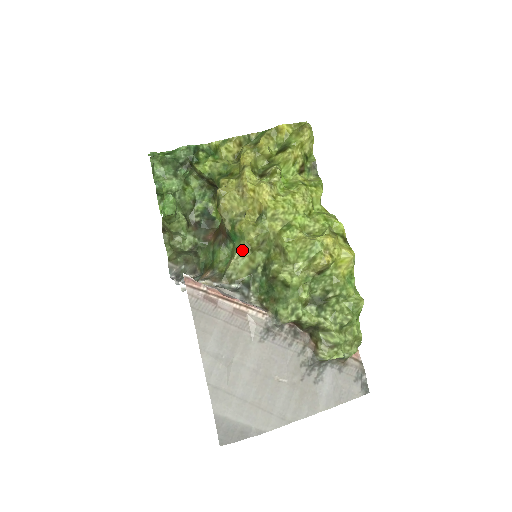
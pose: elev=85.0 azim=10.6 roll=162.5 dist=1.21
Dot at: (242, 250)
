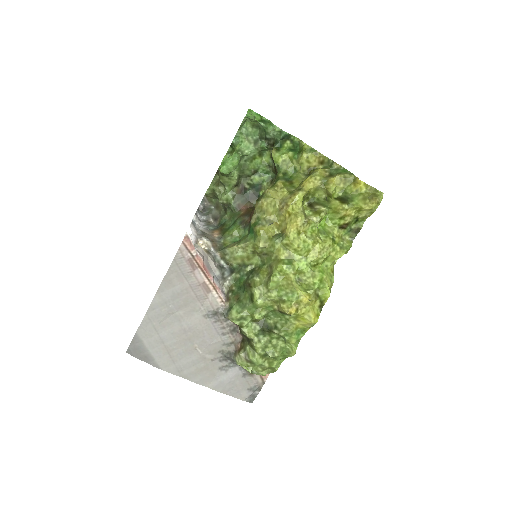
Dot at: (247, 246)
